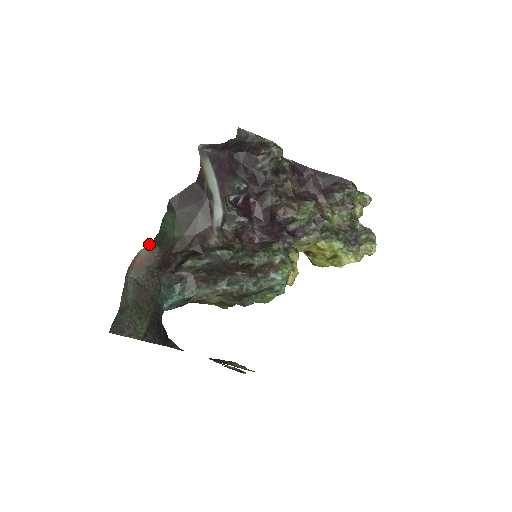
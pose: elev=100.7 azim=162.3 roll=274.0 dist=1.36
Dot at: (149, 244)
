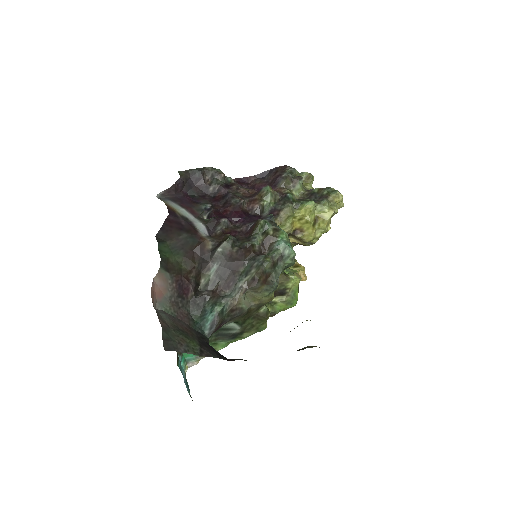
Dot at: (158, 271)
